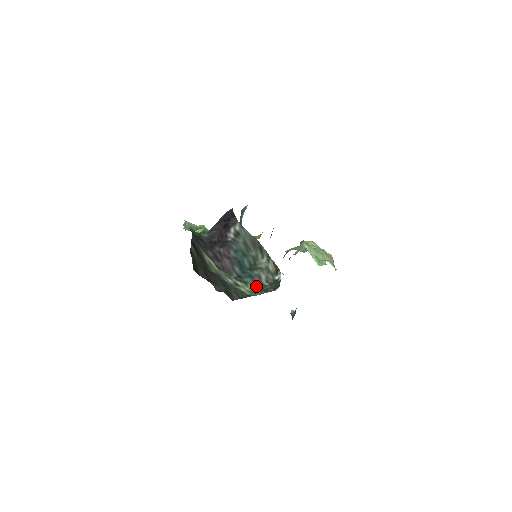
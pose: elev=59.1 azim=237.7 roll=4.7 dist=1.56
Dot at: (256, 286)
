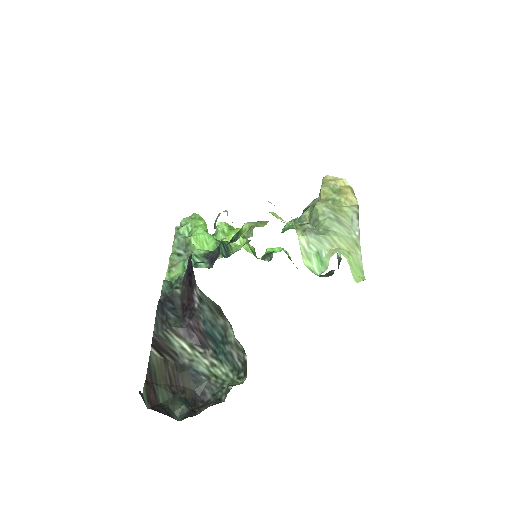
Dot at: (230, 366)
